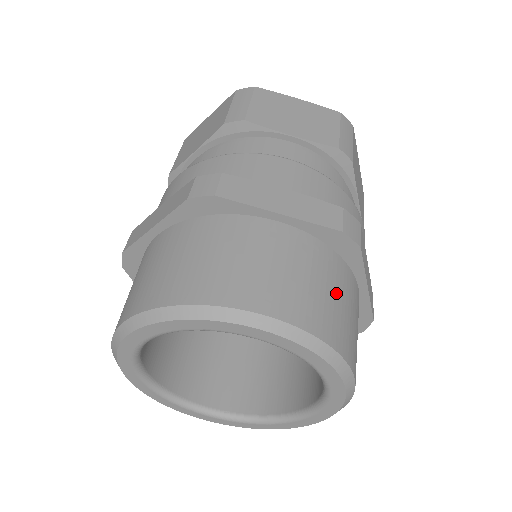
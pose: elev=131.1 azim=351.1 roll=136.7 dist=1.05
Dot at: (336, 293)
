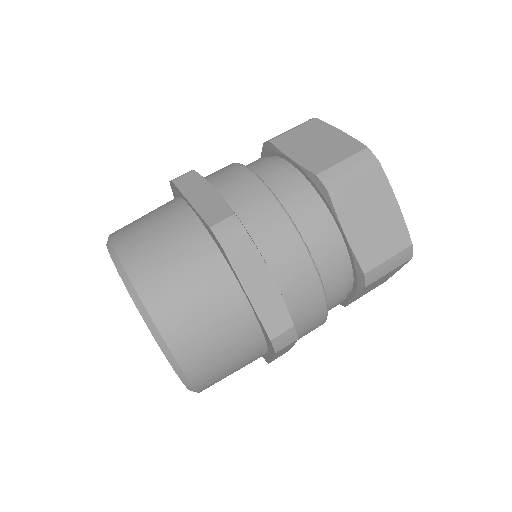
Dot at: (232, 358)
